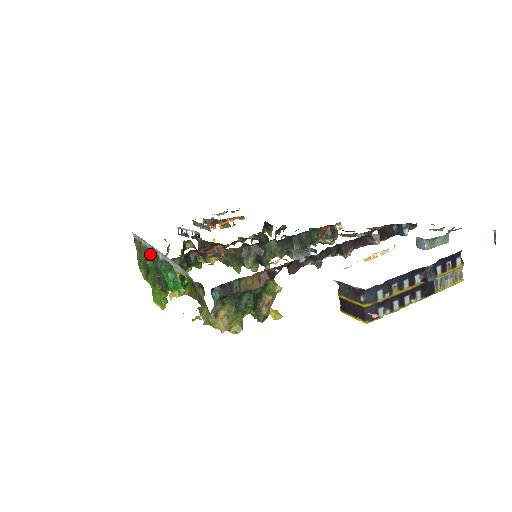
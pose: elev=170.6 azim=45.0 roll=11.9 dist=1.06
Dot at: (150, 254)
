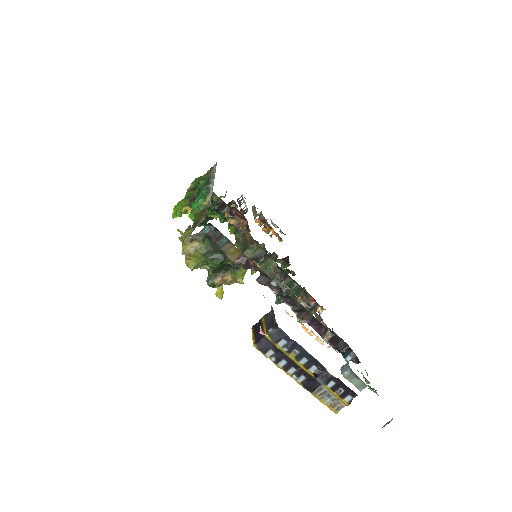
Dot at: (208, 179)
